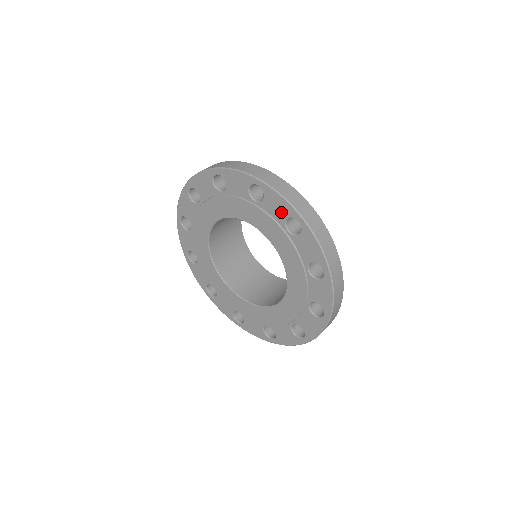
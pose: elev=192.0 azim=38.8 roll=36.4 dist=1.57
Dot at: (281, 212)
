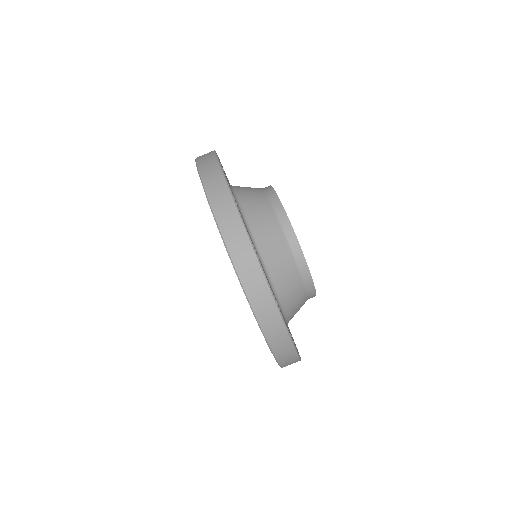
Dot at: occluded
